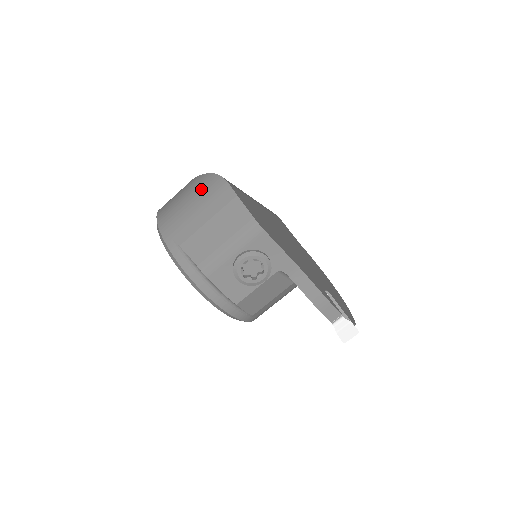
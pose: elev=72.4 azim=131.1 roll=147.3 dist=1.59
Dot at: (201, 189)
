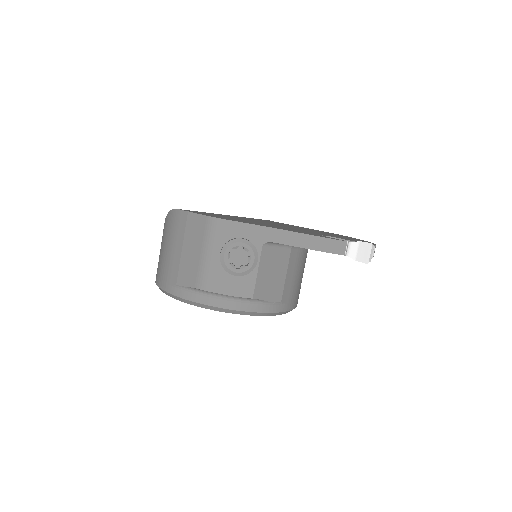
Dot at: (166, 232)
